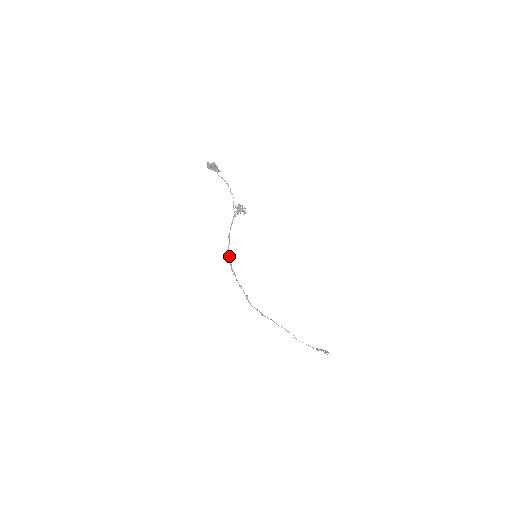
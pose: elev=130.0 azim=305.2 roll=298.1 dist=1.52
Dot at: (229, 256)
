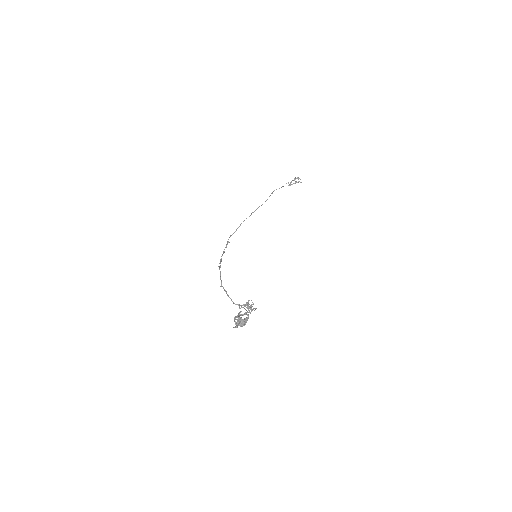
Dot at: (220, 276)
